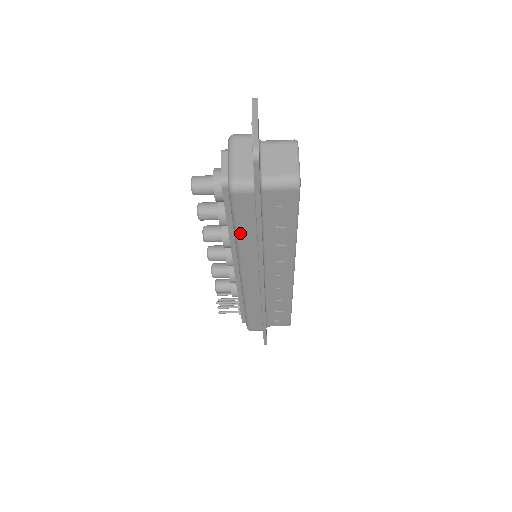
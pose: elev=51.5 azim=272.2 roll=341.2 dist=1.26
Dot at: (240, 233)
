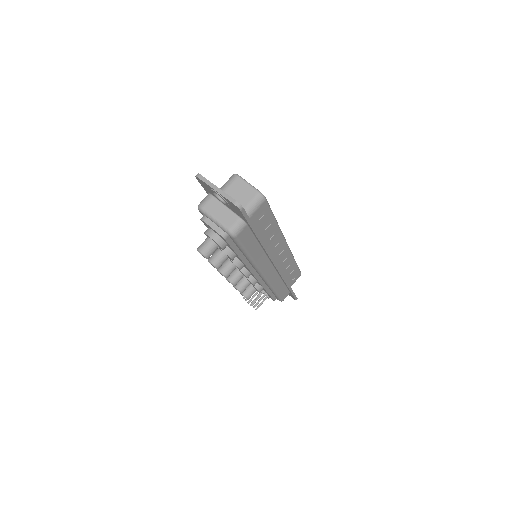
Dot at: (250, 253)
